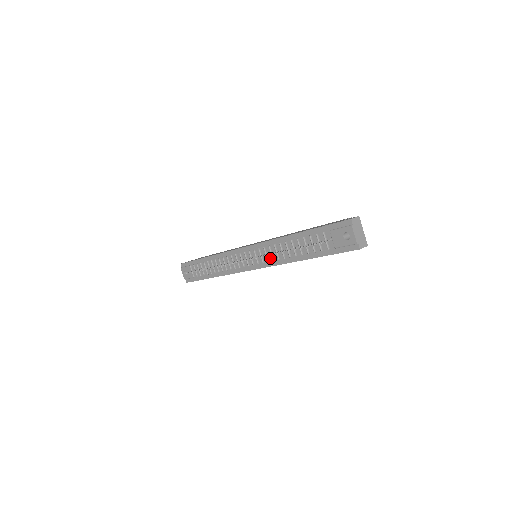
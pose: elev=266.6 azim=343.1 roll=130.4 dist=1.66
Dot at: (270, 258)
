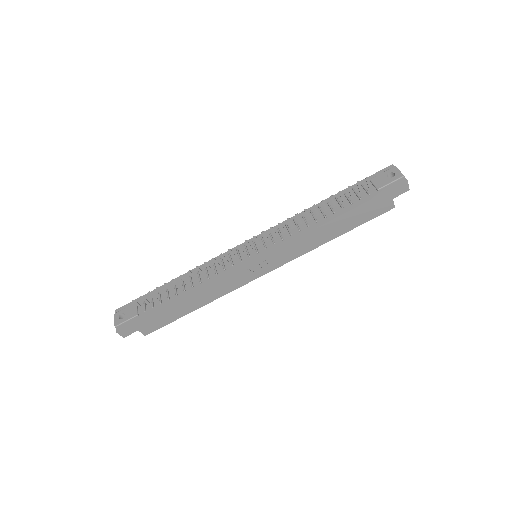
Dot at: (286, 236)
